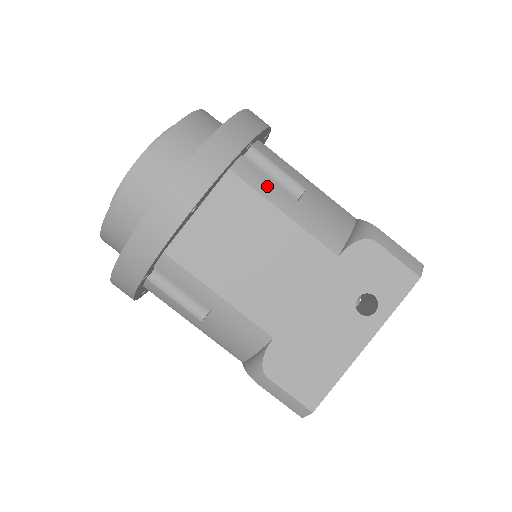
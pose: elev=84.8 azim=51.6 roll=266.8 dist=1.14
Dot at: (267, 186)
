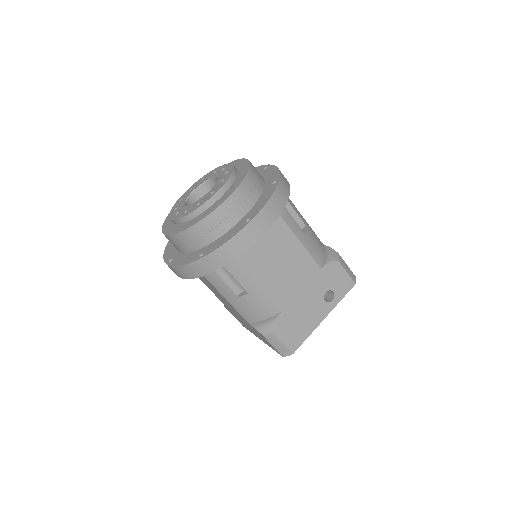
Dot at: (293, 223)
